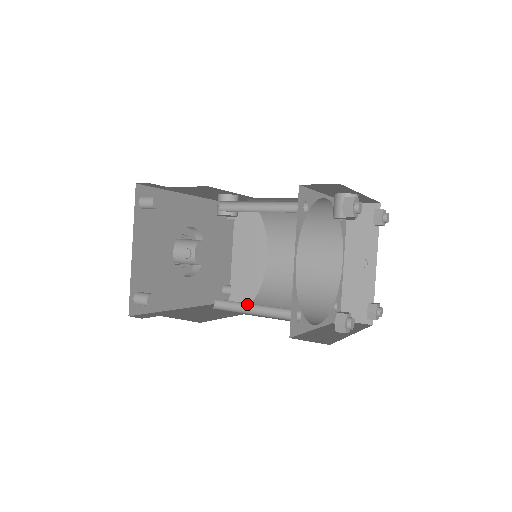
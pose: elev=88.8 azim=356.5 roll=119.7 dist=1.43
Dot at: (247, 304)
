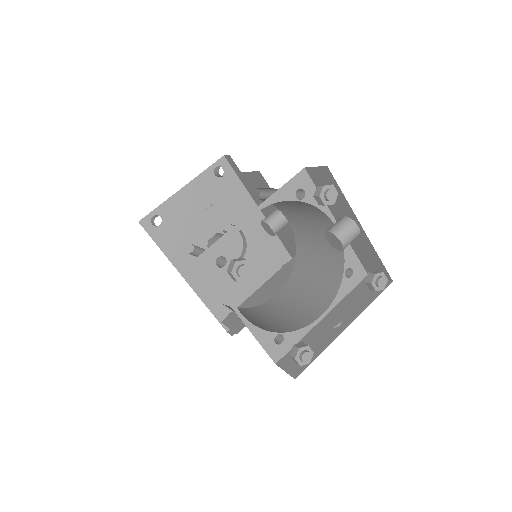
Dot at: occluded
